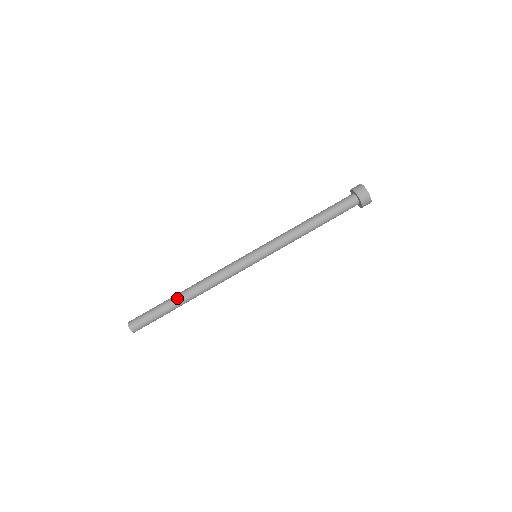
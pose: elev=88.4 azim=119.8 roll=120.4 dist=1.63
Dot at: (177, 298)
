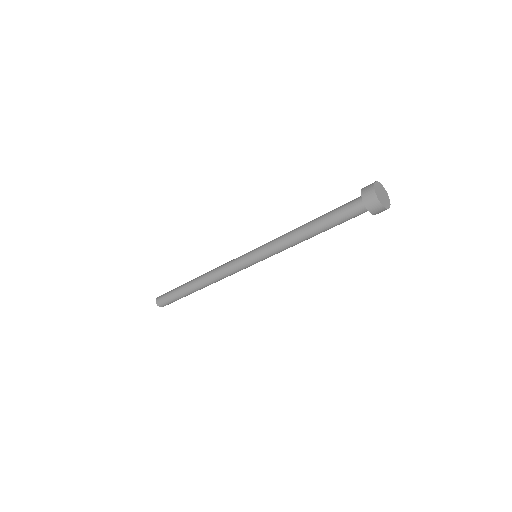
Dot at: occluded
